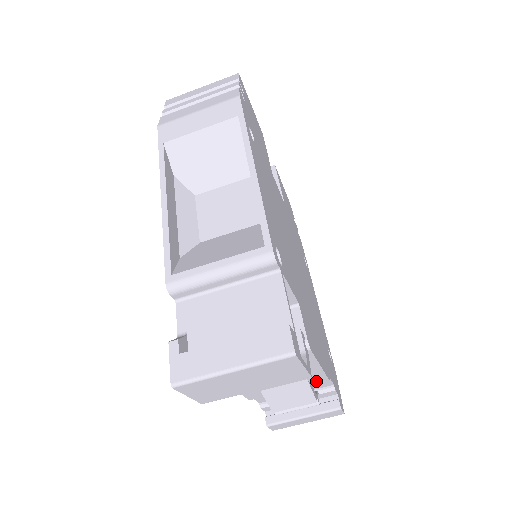
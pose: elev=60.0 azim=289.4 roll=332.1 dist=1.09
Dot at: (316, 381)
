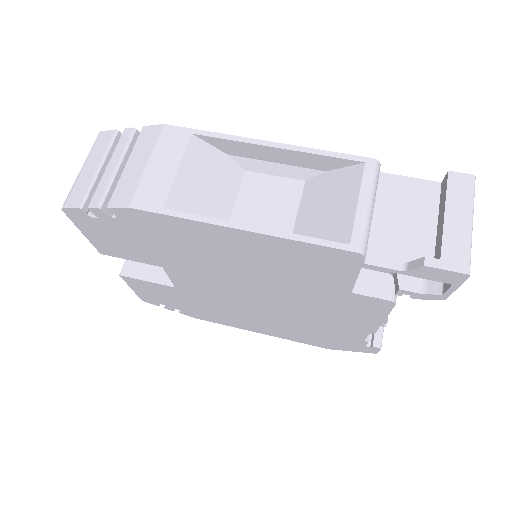
Dot at: occluded
